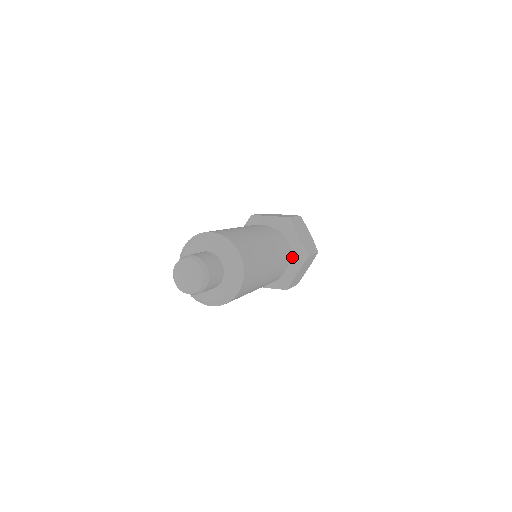
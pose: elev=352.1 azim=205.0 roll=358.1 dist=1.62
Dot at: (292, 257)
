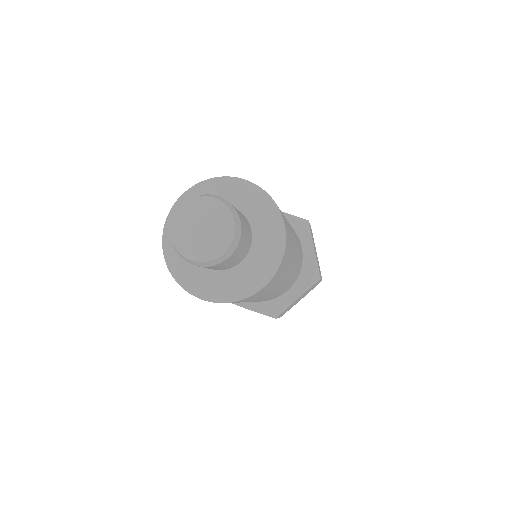
Dot at: occluded
